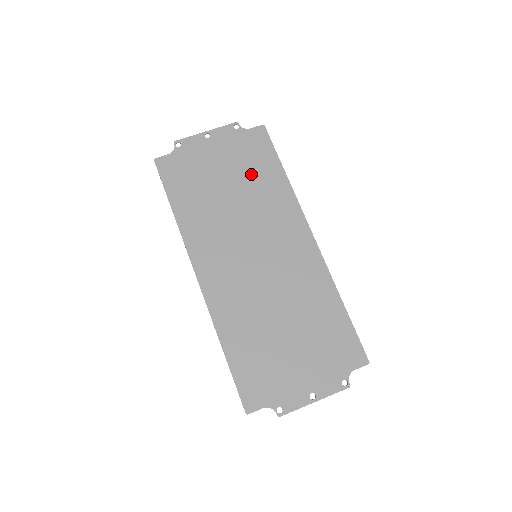
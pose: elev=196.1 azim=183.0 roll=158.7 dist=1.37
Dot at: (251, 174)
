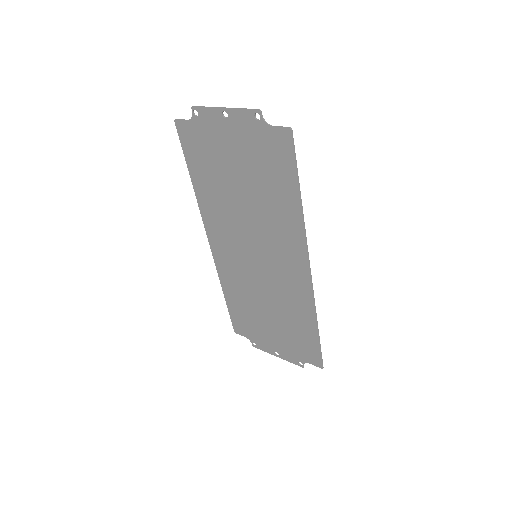
Dot at: (264, 183)
